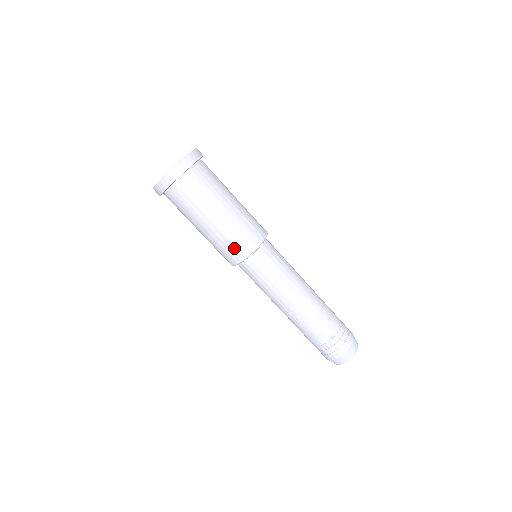
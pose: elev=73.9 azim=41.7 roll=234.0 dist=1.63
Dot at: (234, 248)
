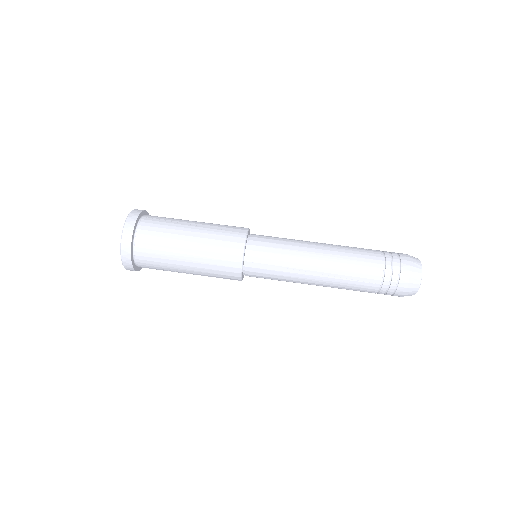
Dot at: (226, 256)
